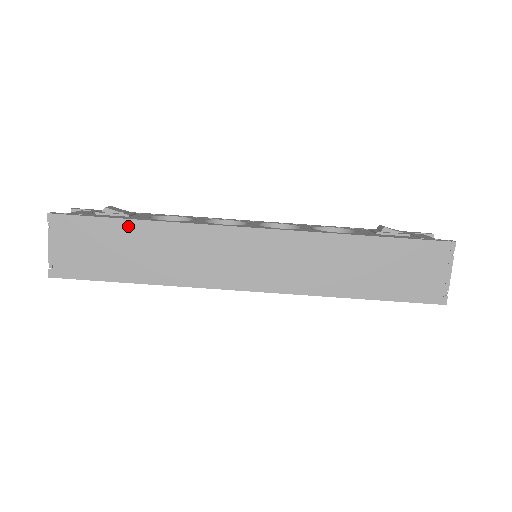
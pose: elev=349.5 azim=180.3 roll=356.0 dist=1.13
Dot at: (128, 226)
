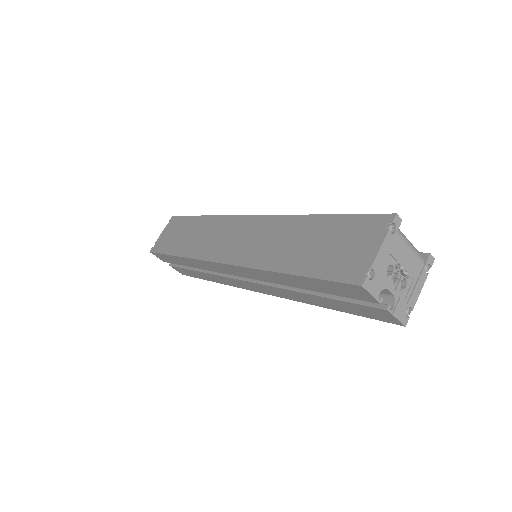
Dot at: (195, 220)
